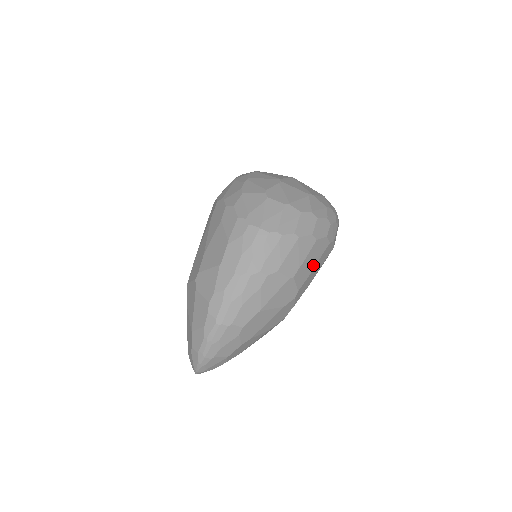
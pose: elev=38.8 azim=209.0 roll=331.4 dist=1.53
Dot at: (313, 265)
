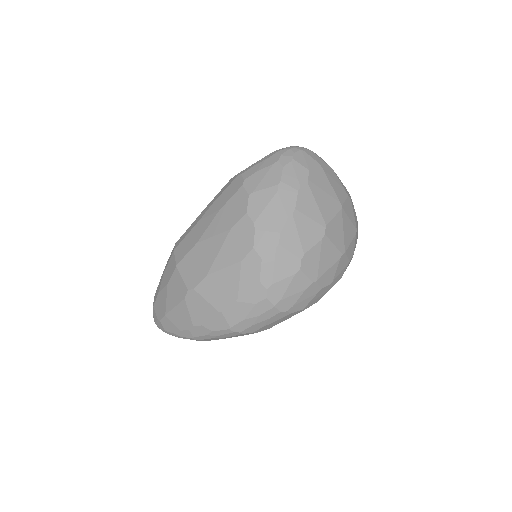
Dot at: occluded
